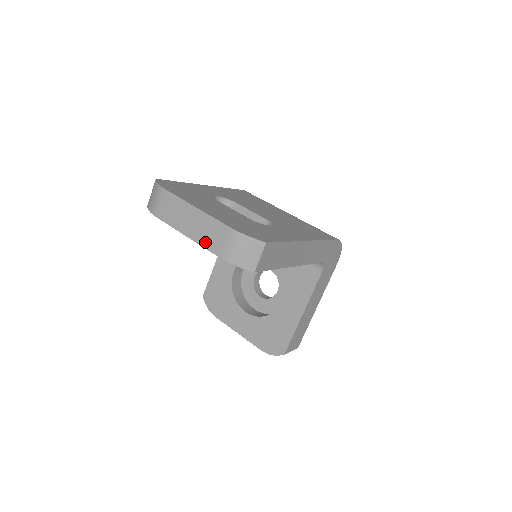
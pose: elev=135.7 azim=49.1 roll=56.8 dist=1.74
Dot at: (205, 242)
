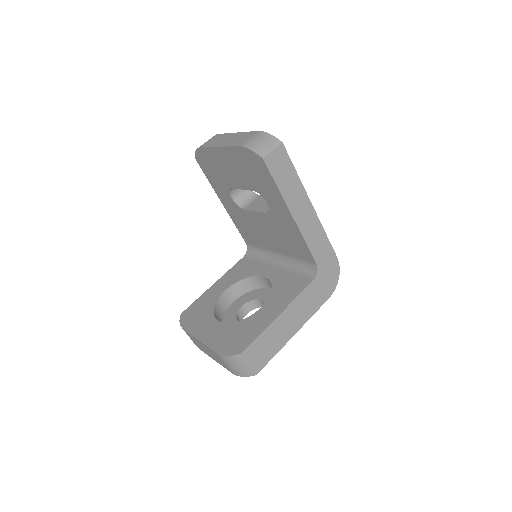
Dot at: (232, 144)
